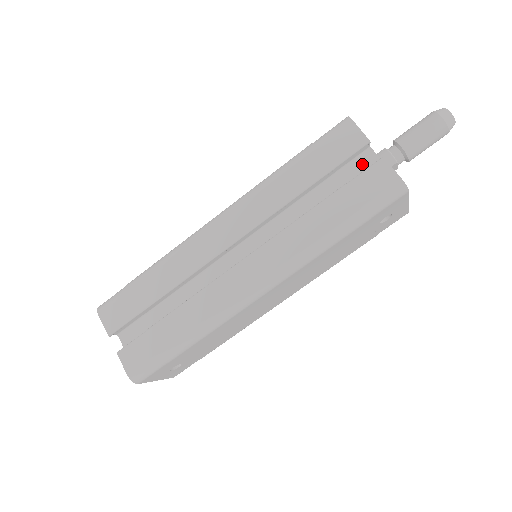
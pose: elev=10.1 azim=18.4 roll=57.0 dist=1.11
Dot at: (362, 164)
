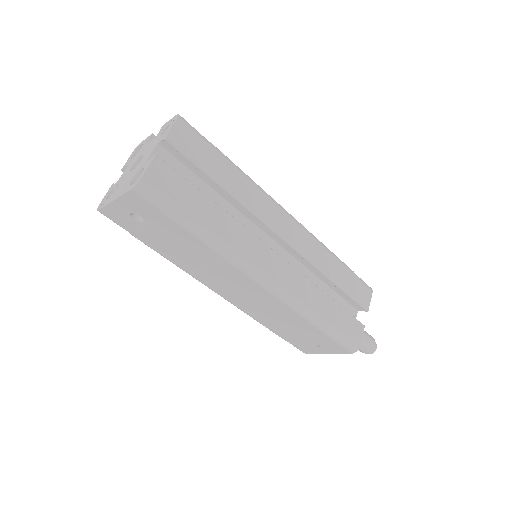
Dot at: (349, 312)
